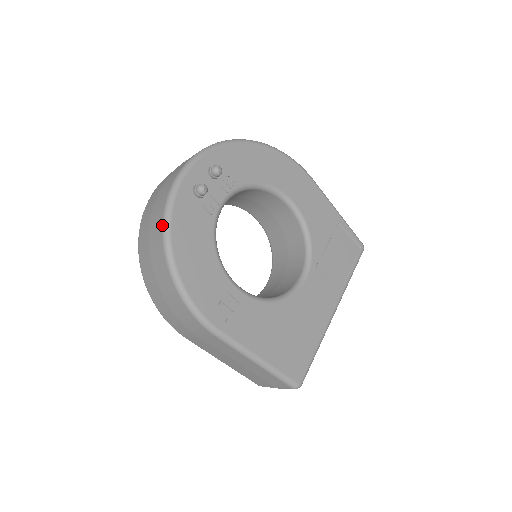
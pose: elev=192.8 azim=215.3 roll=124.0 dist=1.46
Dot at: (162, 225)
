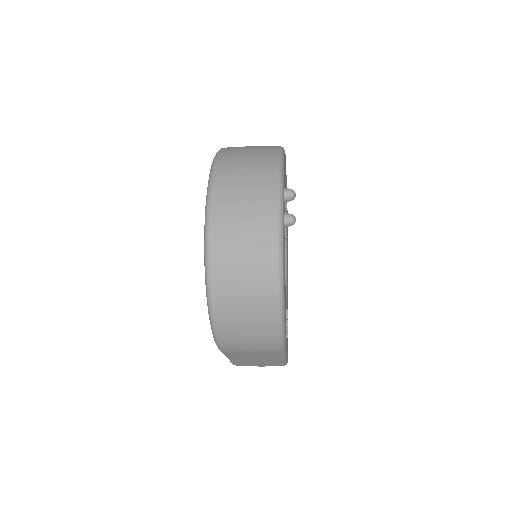
Dot at: (277, 266)
